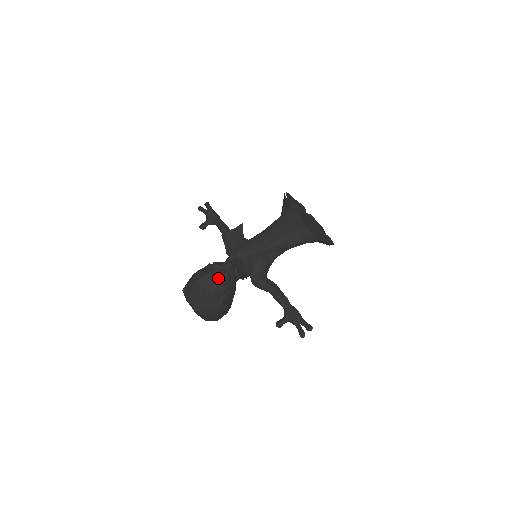
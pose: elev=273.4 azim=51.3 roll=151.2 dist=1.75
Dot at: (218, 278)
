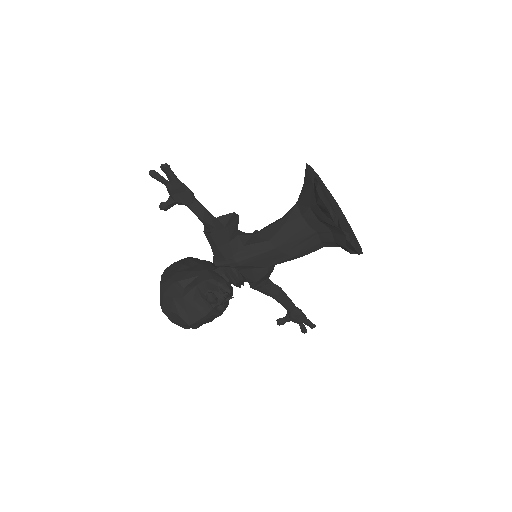
Dot at: (217, 315)
